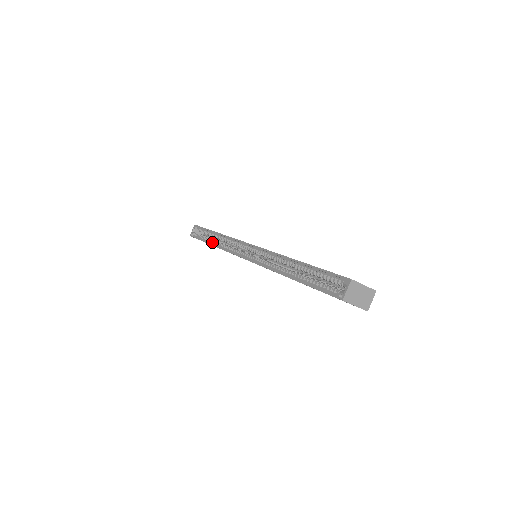
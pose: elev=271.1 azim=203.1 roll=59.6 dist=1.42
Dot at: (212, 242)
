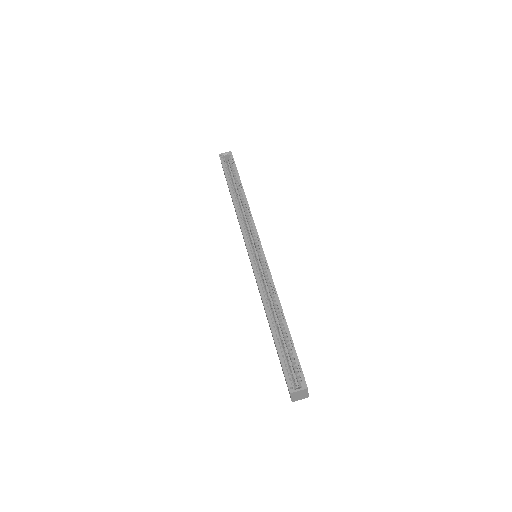
Dot at: (233, 192)
